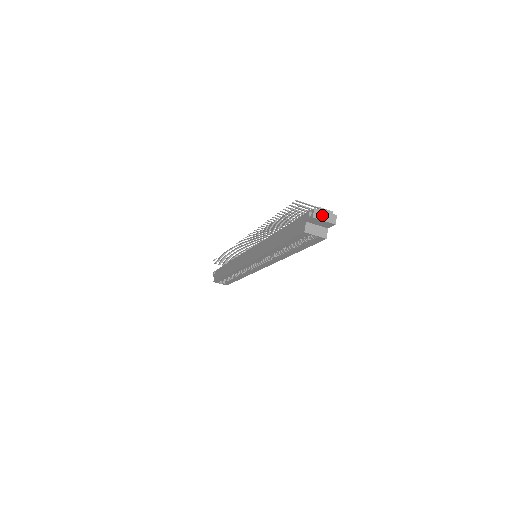
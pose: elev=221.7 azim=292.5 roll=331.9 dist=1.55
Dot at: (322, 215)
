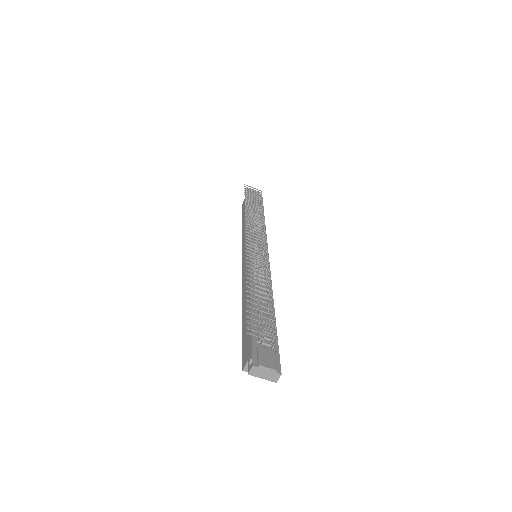
Dot at: (261, 373)
